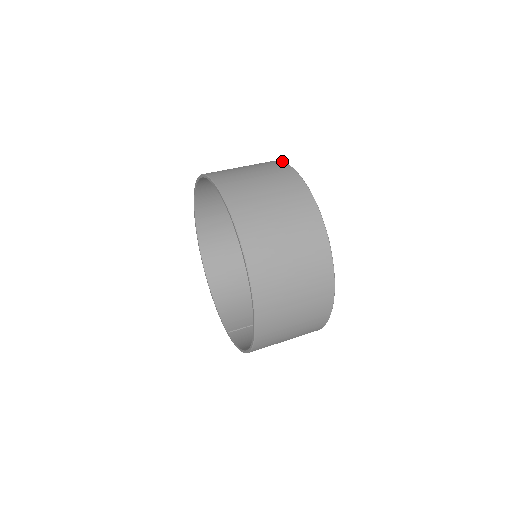
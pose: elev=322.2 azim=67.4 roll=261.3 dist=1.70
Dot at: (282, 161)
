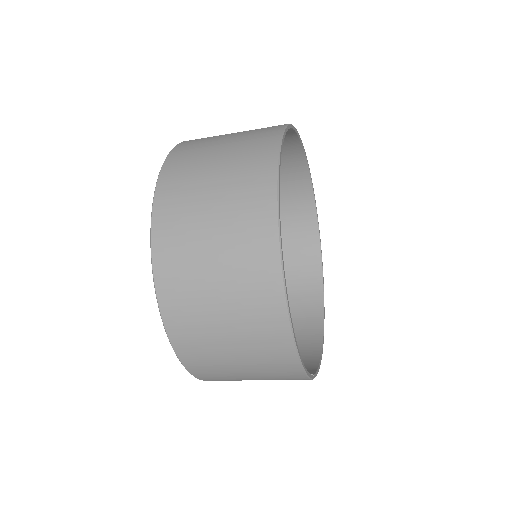
Dot at: occluded
